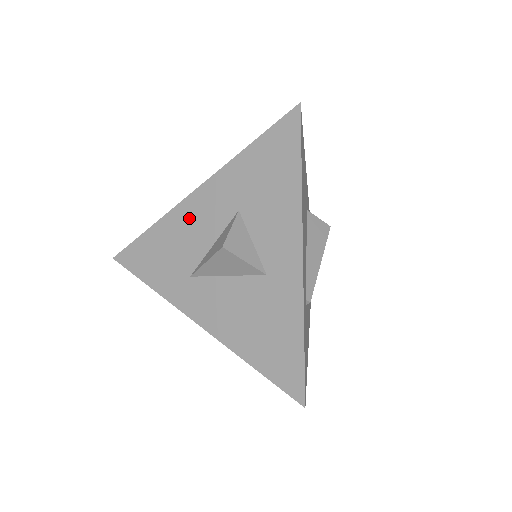
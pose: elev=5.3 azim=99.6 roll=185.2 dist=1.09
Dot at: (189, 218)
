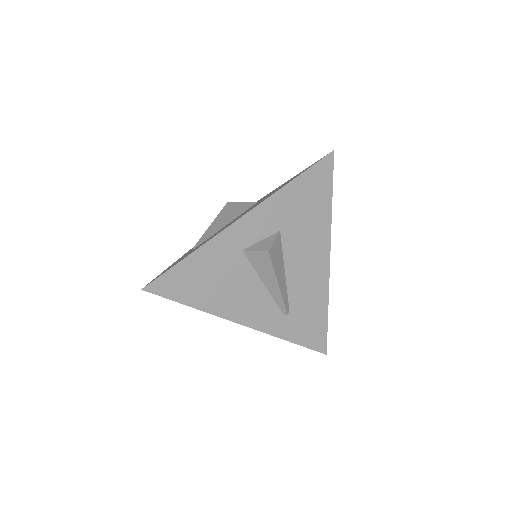
Dot at: occluded
